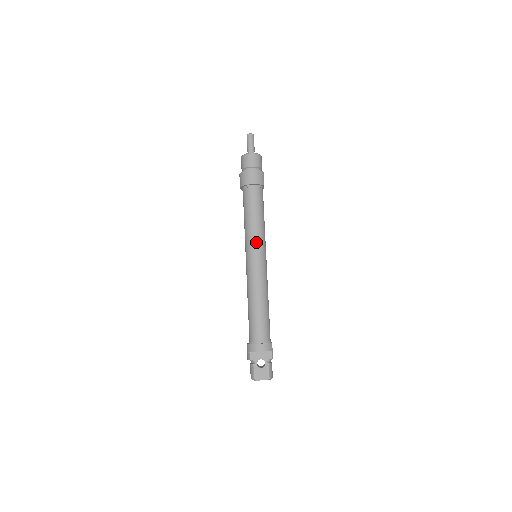
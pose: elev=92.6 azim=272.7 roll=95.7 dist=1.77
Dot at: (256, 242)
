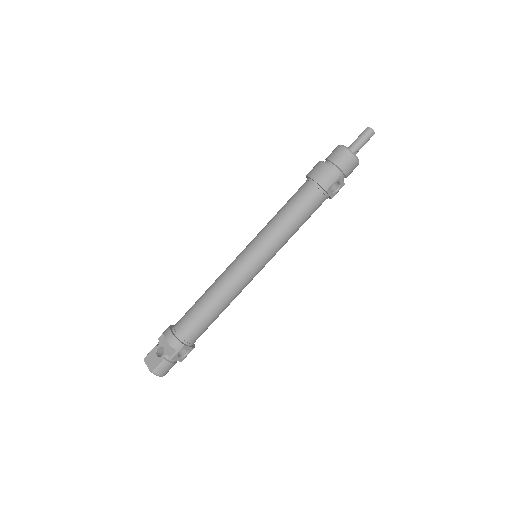
Dot at: (261, 239)
